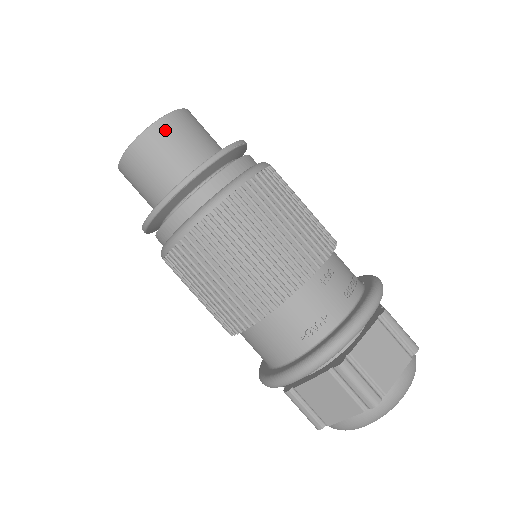
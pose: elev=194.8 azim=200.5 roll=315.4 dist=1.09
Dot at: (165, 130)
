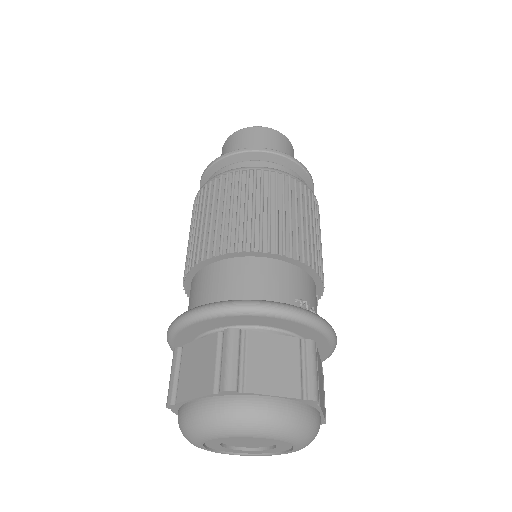
Dot at: (293, 153)
